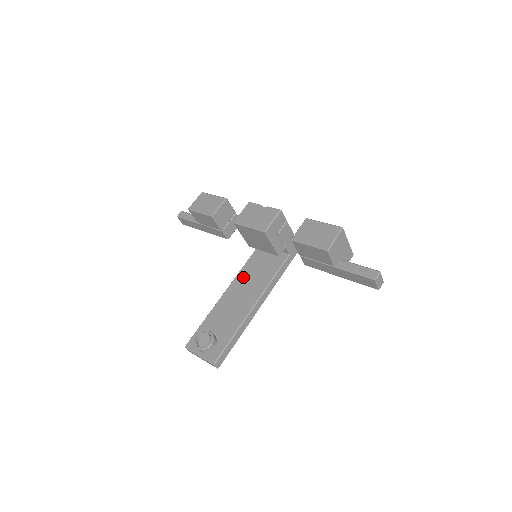
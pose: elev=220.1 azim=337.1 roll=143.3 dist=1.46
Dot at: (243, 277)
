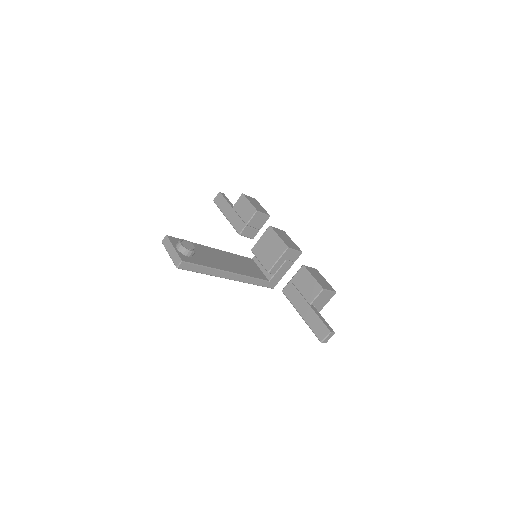
Dot at: (232, 257)
